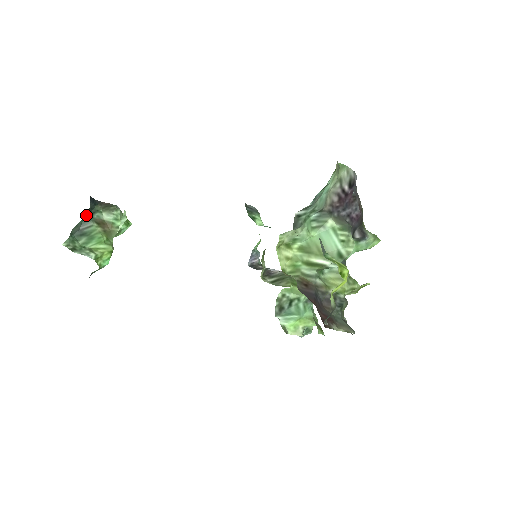
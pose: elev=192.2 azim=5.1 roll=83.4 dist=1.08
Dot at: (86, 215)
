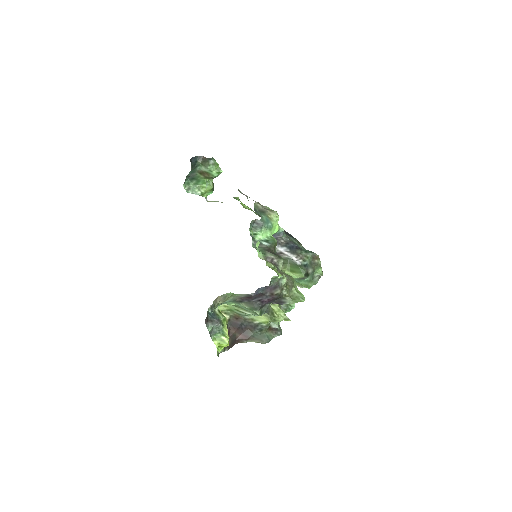
Dot at: (191, 170)
